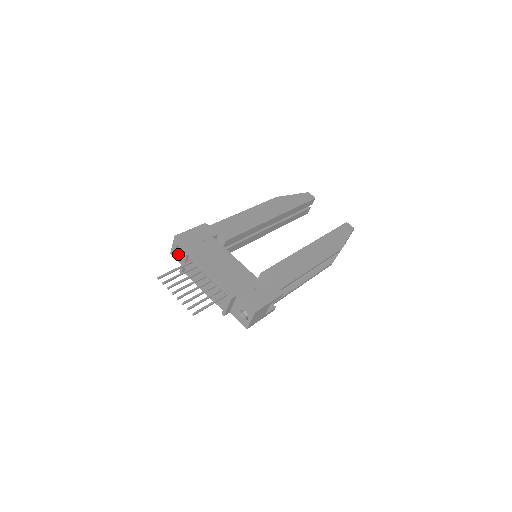
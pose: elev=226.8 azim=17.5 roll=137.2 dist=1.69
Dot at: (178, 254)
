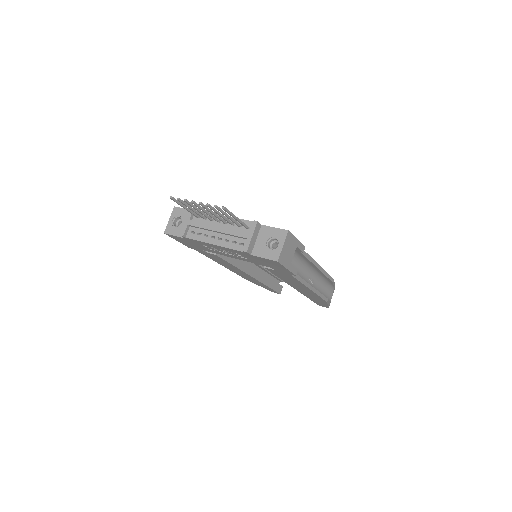
Dot at: (176, 227)
